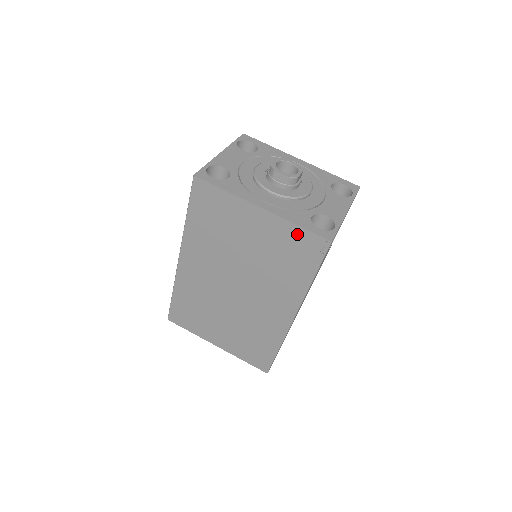
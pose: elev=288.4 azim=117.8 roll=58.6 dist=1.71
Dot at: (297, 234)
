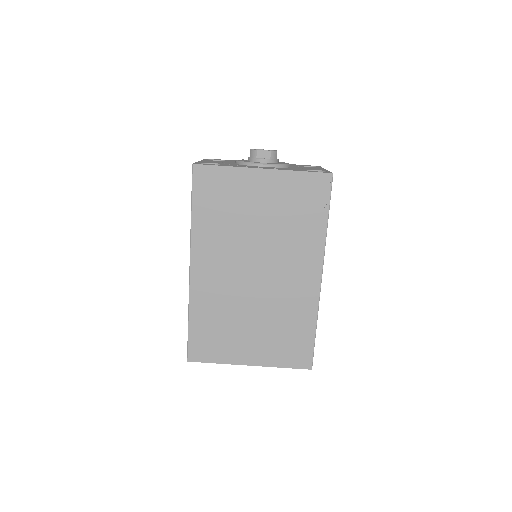
Dot at: (301, 180)
